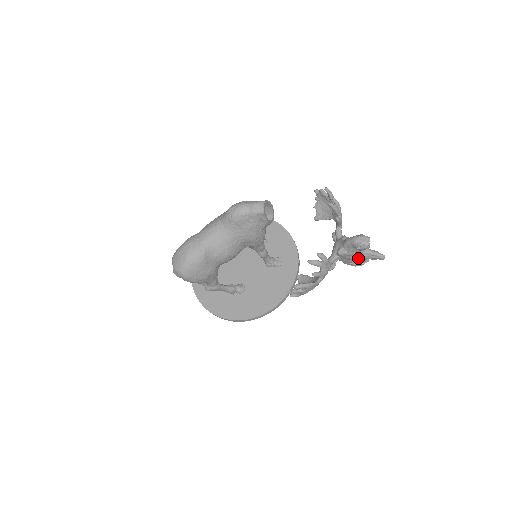
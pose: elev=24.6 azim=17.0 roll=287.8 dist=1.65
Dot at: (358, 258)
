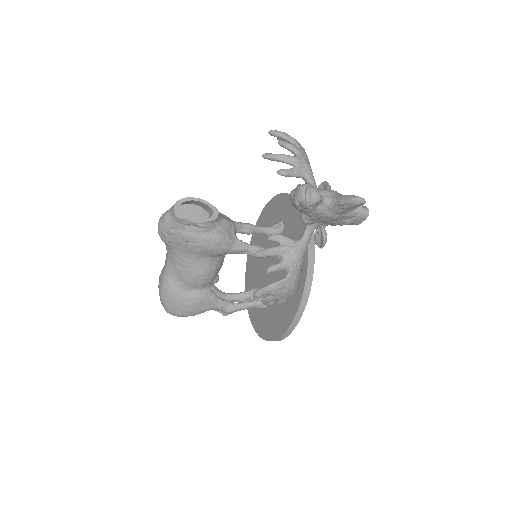
Dot at: (332, 217)
